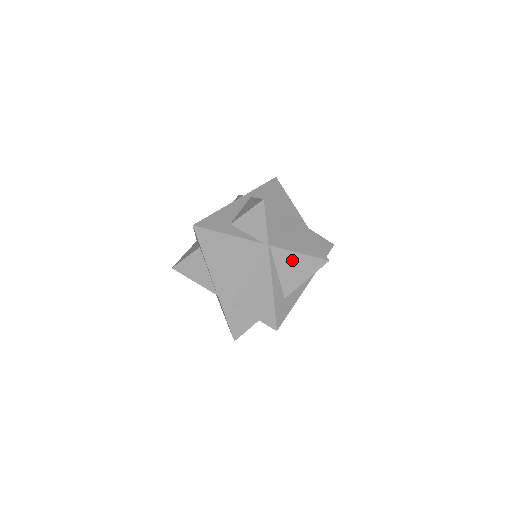
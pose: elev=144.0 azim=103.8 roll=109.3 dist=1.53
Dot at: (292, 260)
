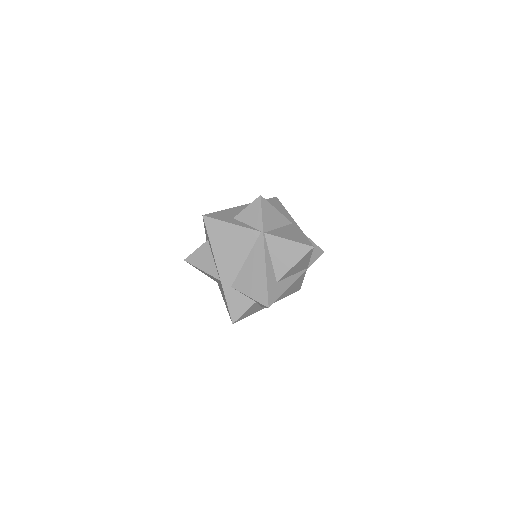
Dot at: (283, 246)
